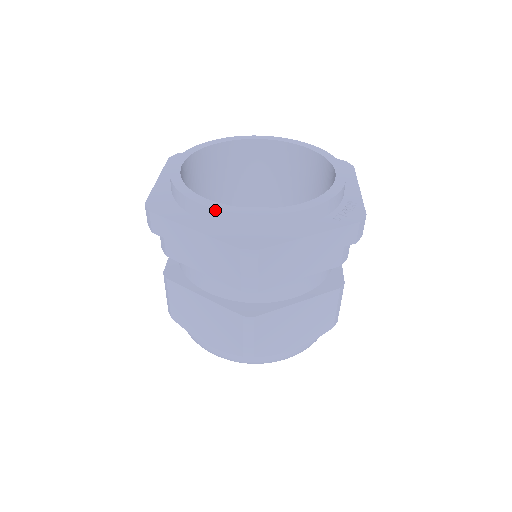
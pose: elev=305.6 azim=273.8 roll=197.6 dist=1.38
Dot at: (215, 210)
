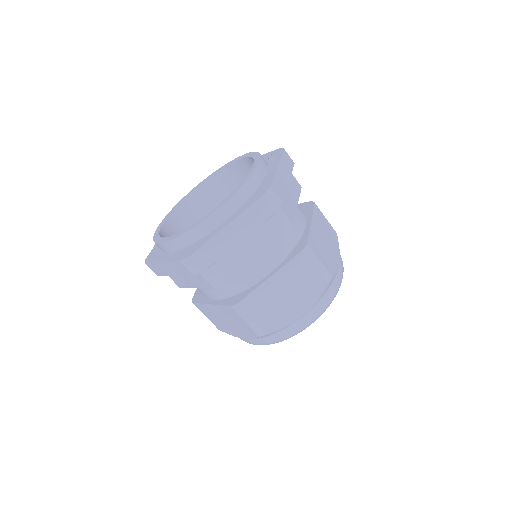
Dot at: (224, 204)
